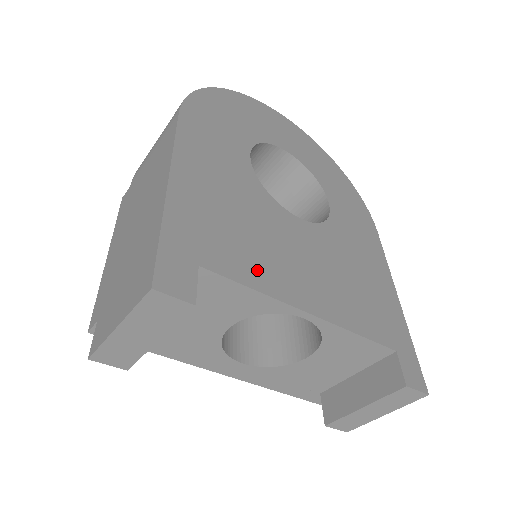
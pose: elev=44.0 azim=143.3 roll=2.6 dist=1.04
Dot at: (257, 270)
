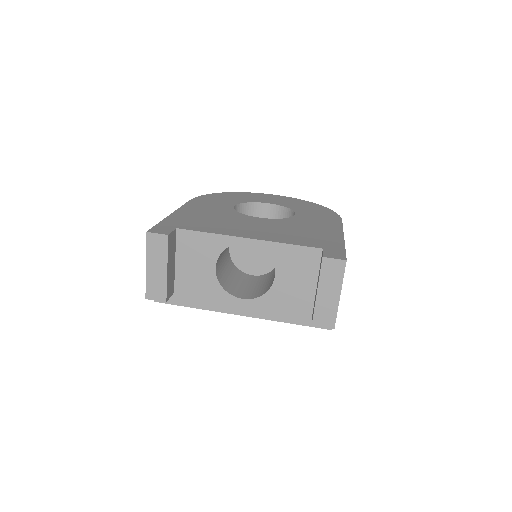
Dot at: (215, 229)
